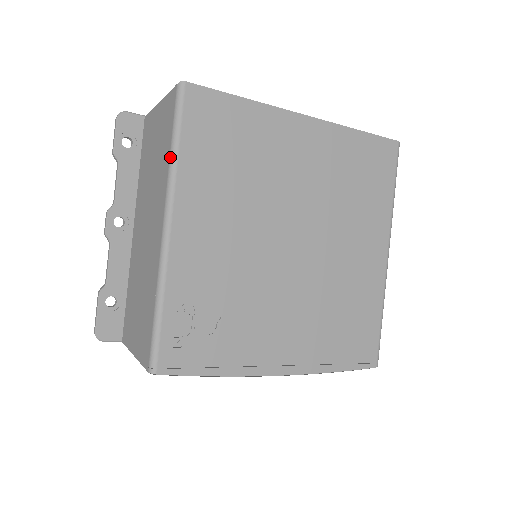
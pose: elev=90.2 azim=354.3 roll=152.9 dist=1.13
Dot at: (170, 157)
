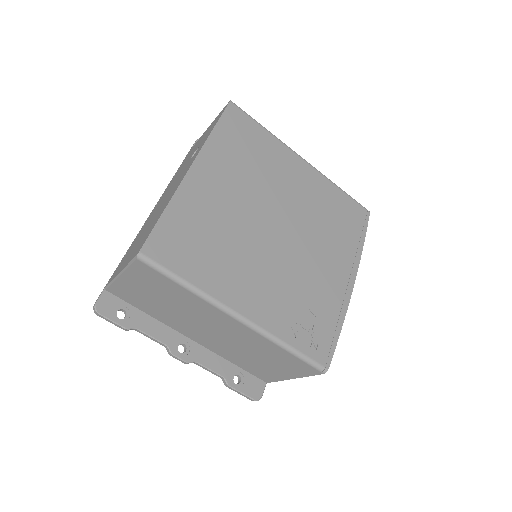
Dot at: (191, 292)
